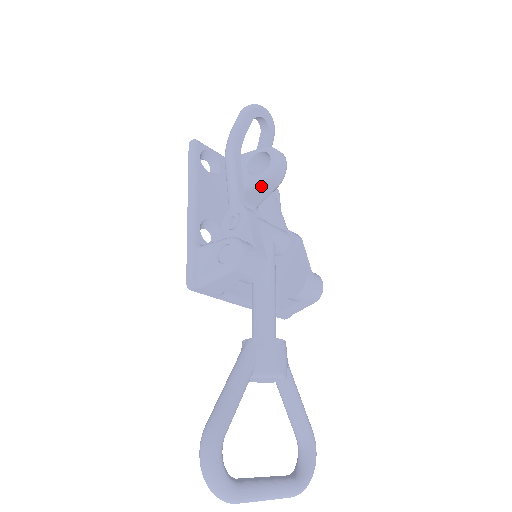
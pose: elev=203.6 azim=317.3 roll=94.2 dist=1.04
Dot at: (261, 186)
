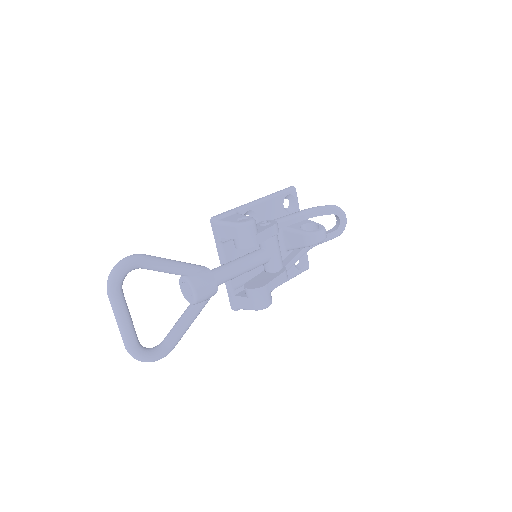
Dot at: (298, 236)
